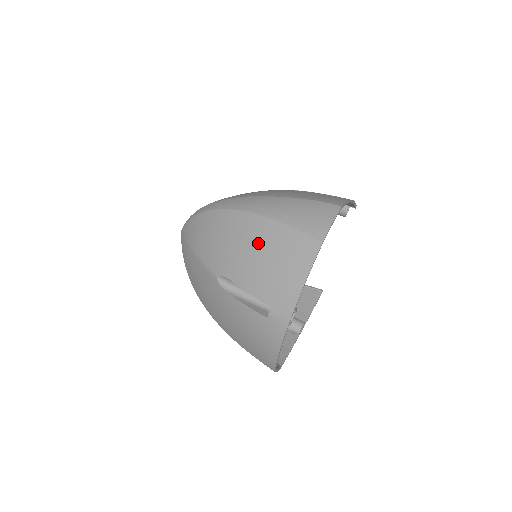
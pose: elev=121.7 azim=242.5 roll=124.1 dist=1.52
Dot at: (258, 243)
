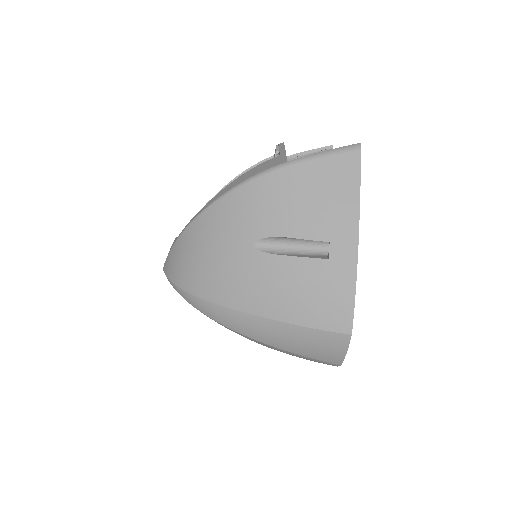
Dot at: occluded
